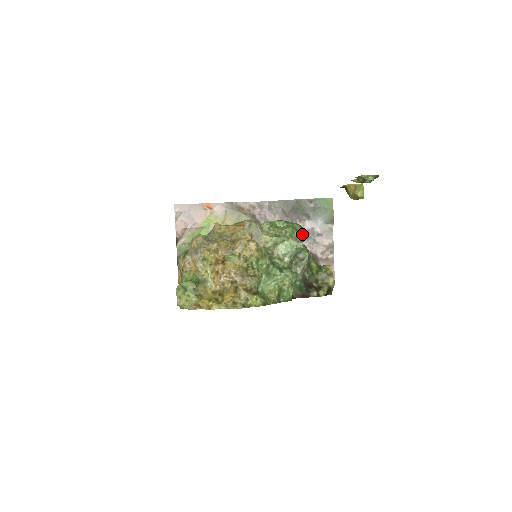
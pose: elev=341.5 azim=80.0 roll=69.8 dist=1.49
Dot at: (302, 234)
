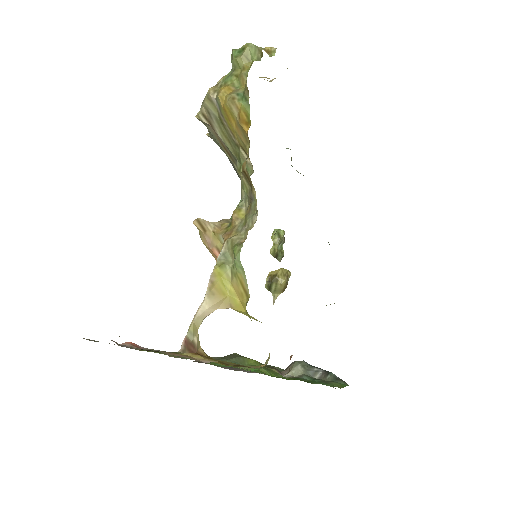
Dot at: occluded
